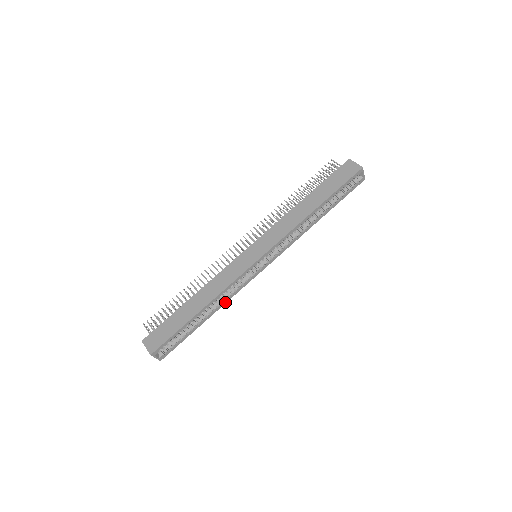
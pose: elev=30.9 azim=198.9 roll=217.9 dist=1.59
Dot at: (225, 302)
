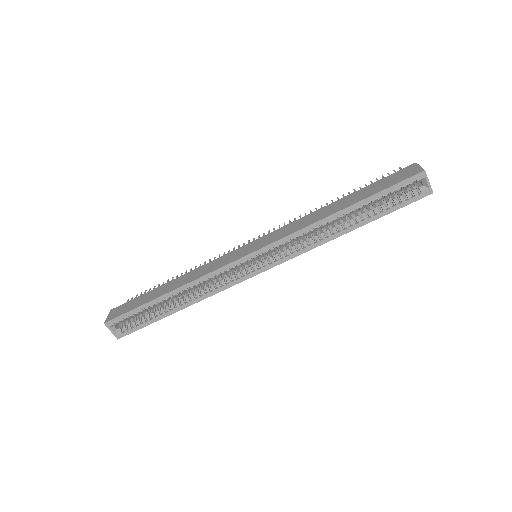
Dot at: (202, 298)
